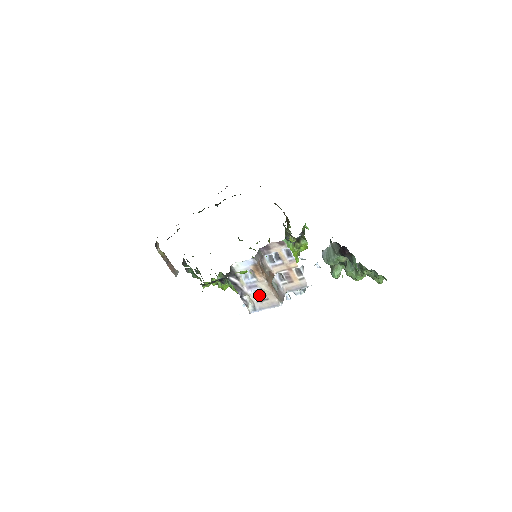
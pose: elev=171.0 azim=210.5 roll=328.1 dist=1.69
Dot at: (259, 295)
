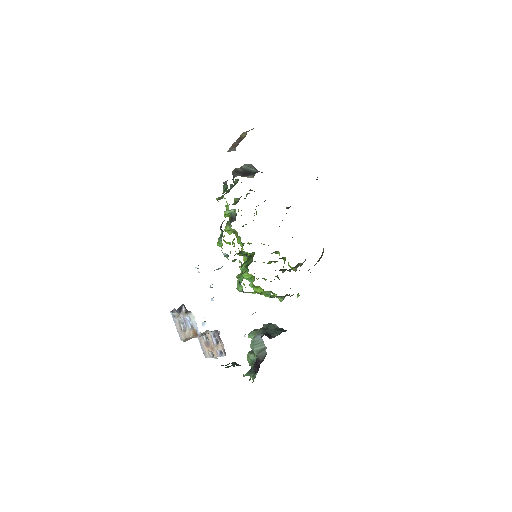
Dot at: (183, 324)
